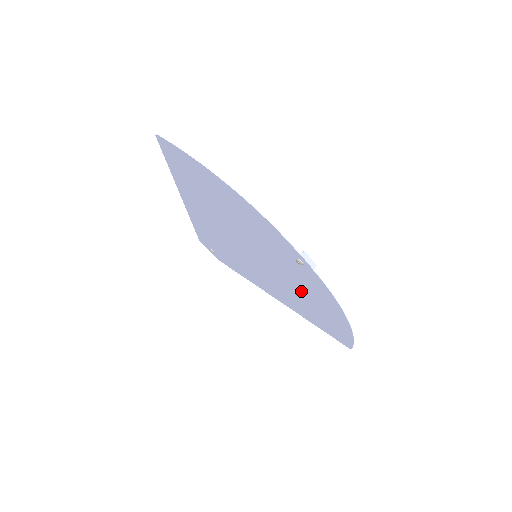
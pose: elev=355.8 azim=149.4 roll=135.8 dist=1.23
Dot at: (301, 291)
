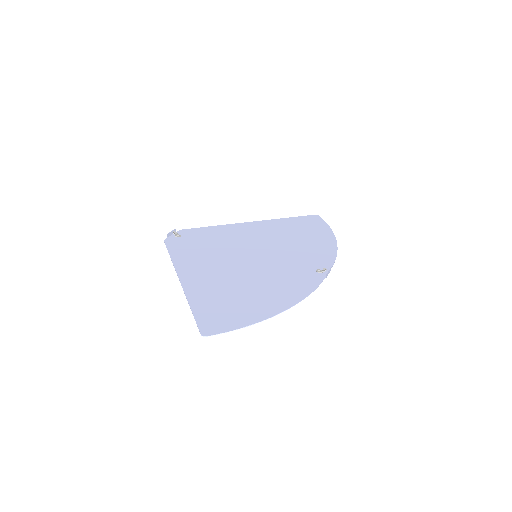
Dot at: (295, 245)
